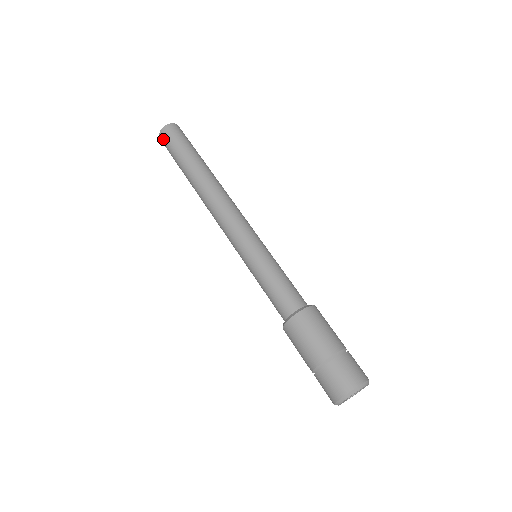
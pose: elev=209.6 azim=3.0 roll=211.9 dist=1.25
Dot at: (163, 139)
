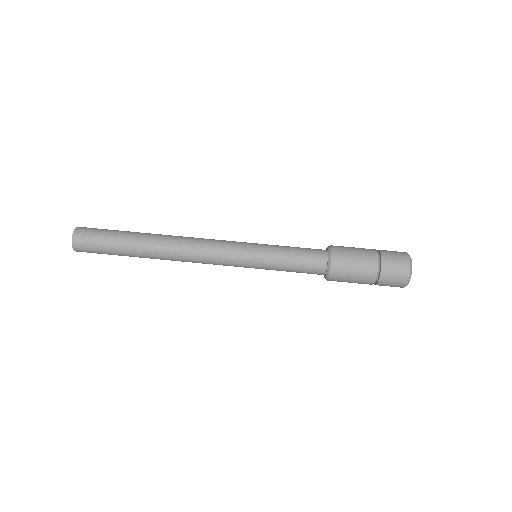
Dot at: (83, 251)
